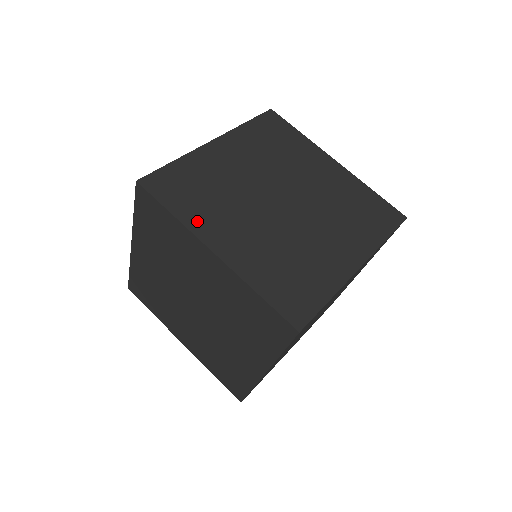
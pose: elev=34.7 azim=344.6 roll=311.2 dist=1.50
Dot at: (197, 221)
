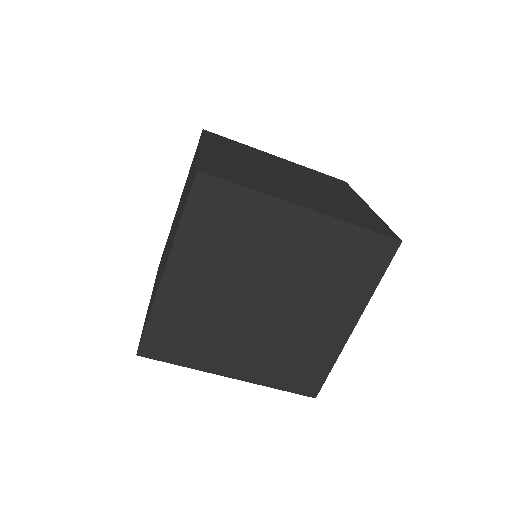
Dot at: (269, 191)
